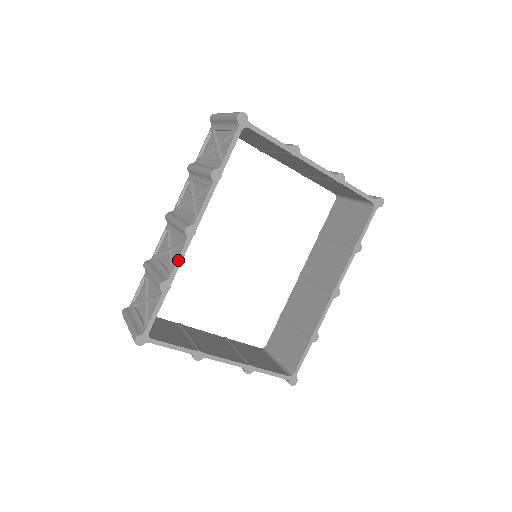
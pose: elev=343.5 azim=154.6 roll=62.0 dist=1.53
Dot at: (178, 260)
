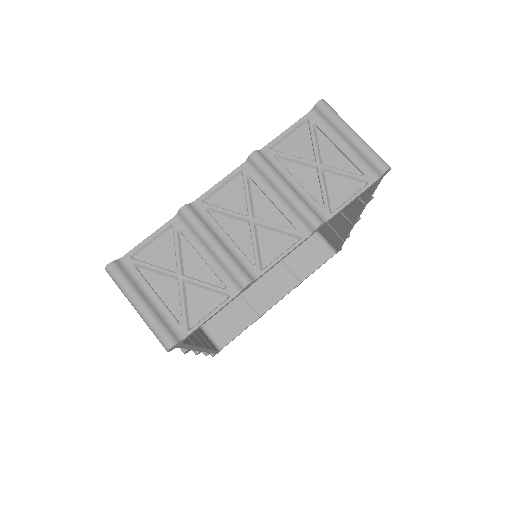
Dot at: (206, 352)
